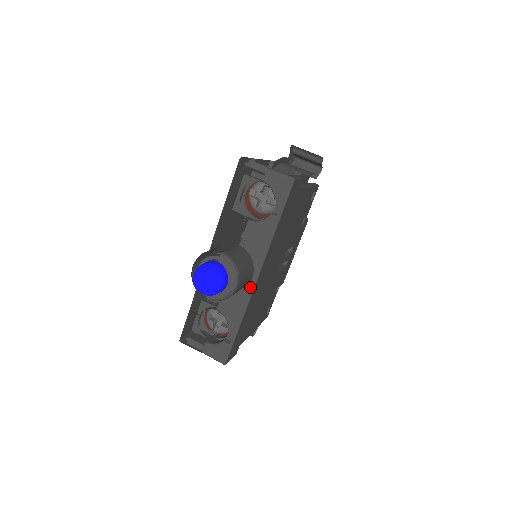
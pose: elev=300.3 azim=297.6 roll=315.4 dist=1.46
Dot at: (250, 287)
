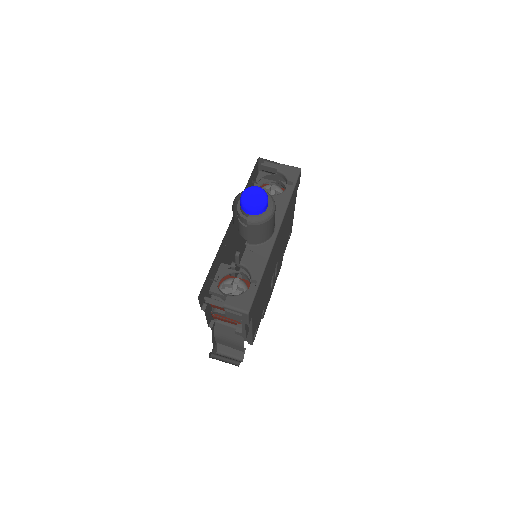
Dot at: (271, 241)
